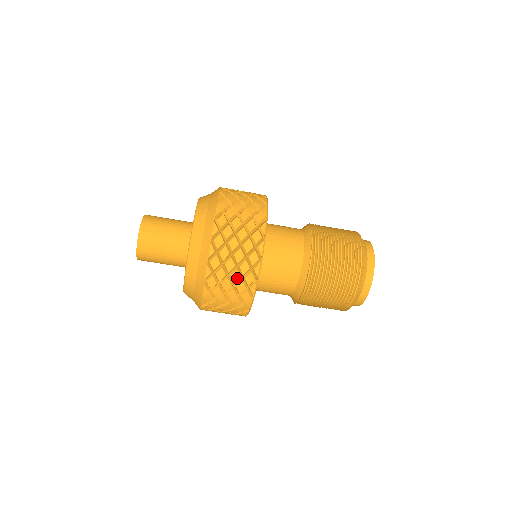
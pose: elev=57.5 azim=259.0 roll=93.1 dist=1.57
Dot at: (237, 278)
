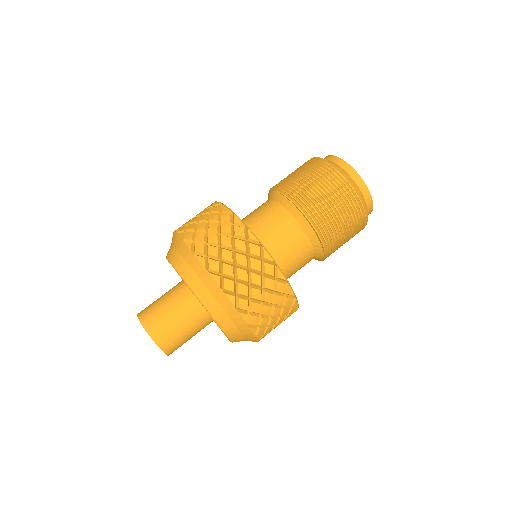
Dot at: (229, 241)
